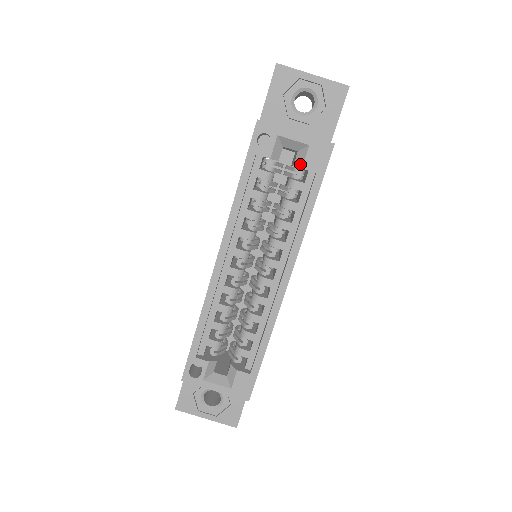
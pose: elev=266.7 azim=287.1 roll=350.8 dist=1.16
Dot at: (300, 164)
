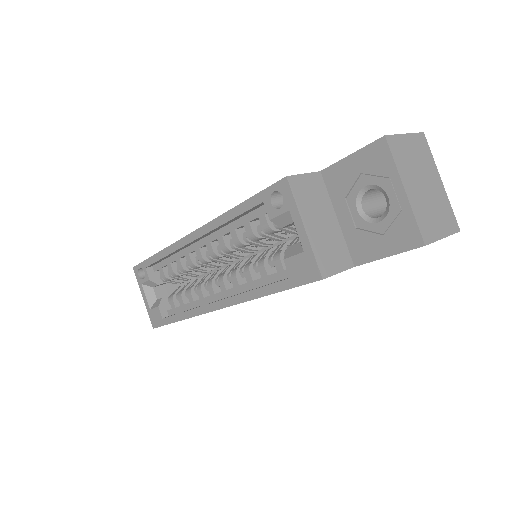
Dot at: (287, 254)
